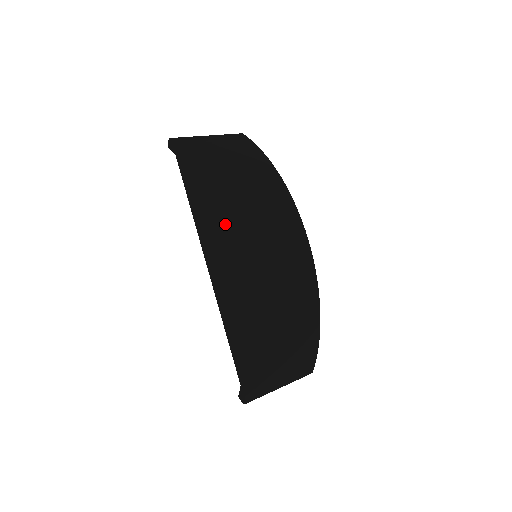
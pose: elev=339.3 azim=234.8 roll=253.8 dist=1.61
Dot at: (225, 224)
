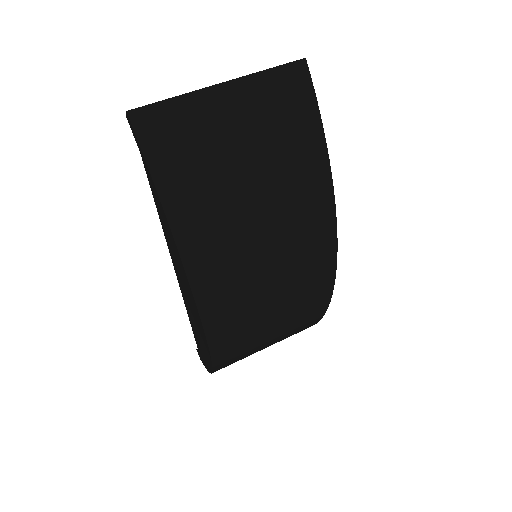
Dot at: (209, 321)
